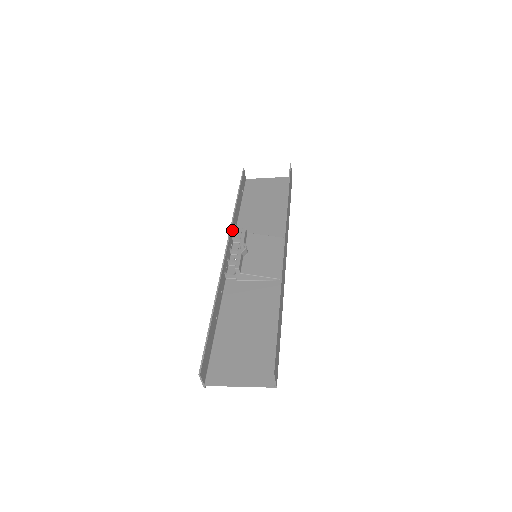
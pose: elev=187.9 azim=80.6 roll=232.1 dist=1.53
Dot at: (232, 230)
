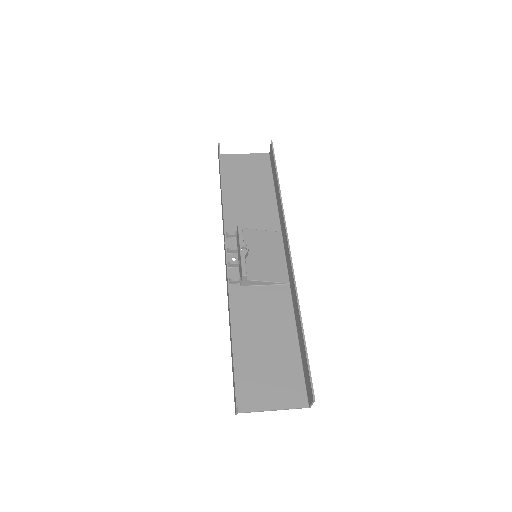
Dot at: occluded
